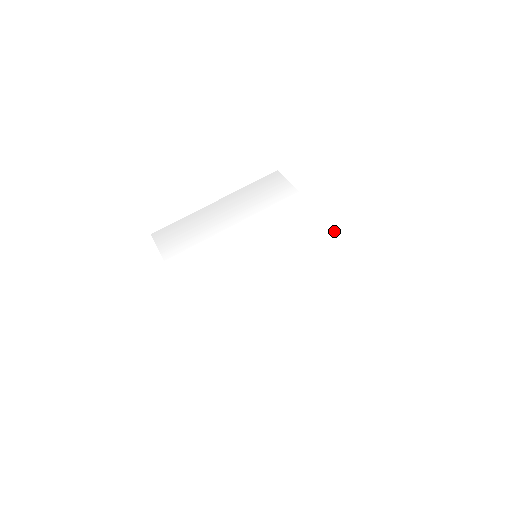
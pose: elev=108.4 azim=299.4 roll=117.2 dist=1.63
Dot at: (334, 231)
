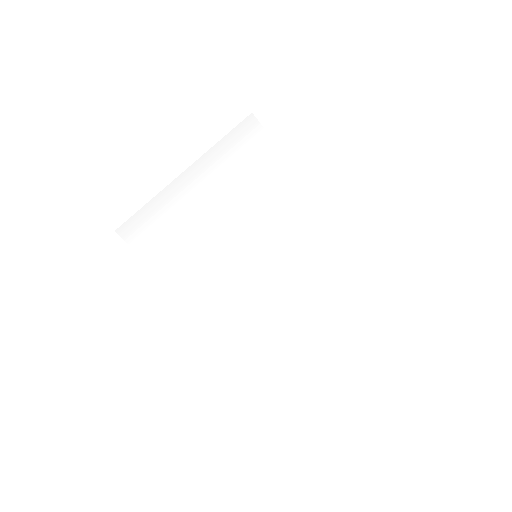
Dot at: (328, 220)
